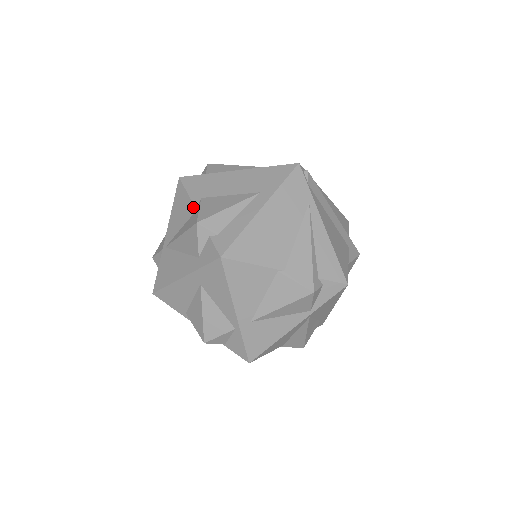
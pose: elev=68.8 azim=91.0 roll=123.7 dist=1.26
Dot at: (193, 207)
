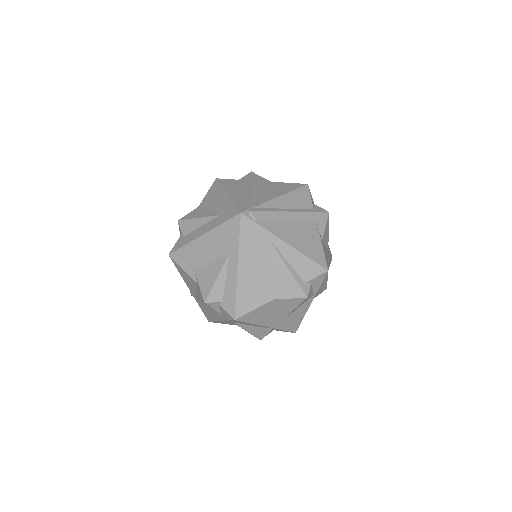
Dot at: (194, 281)
